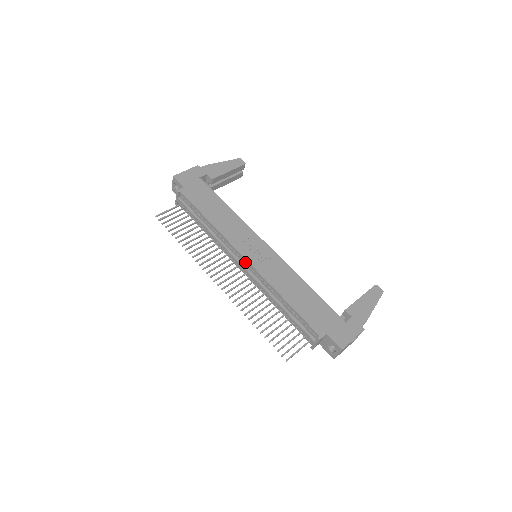
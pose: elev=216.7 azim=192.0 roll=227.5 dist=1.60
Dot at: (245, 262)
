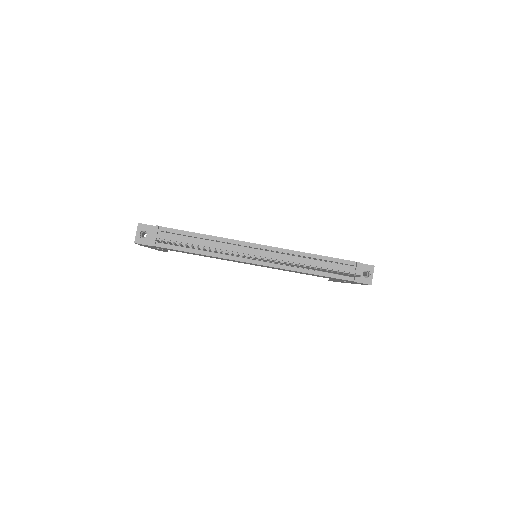
Dot at: (260, 250)
